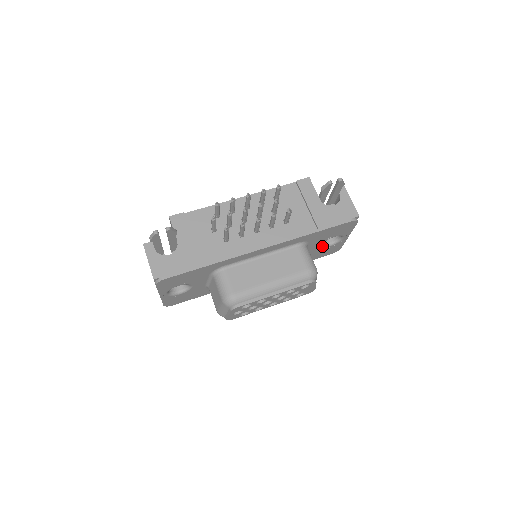
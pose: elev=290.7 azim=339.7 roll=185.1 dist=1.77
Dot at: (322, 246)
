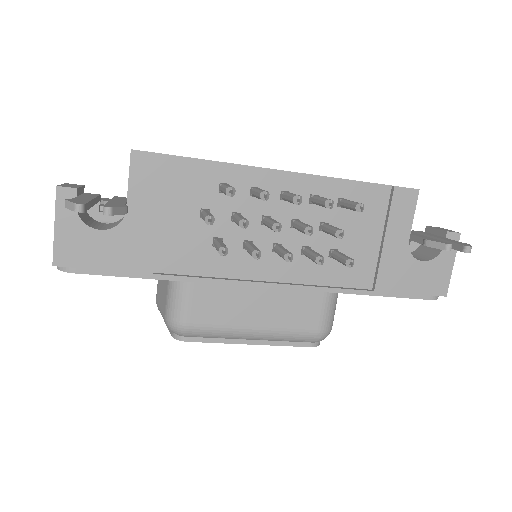
Dot at: occluded
